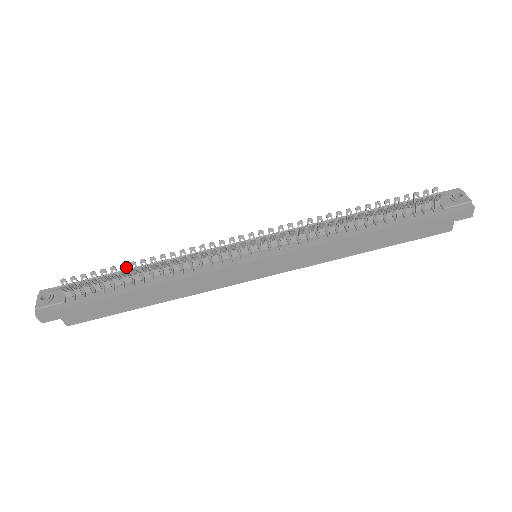
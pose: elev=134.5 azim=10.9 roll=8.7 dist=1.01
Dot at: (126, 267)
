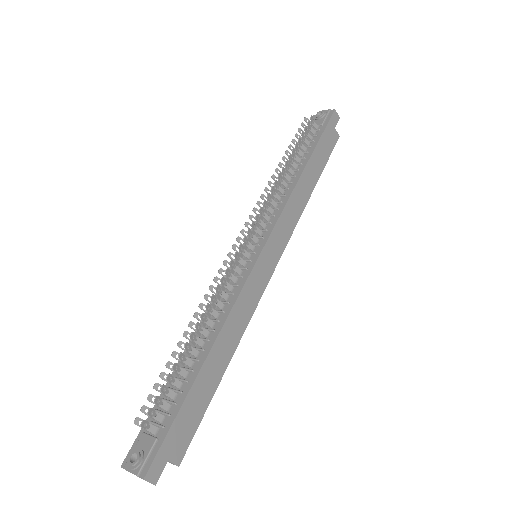
Dot at: (177, 353)
